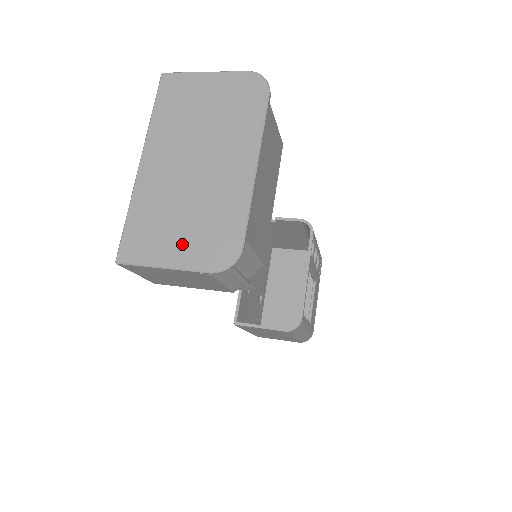
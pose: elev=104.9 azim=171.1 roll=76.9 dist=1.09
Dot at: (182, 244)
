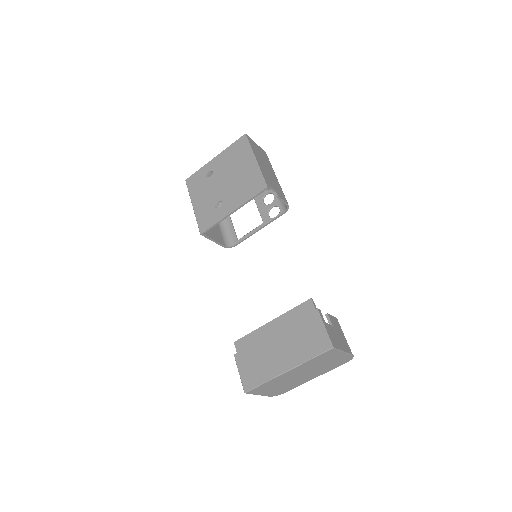
Dot at: (271, 391)
